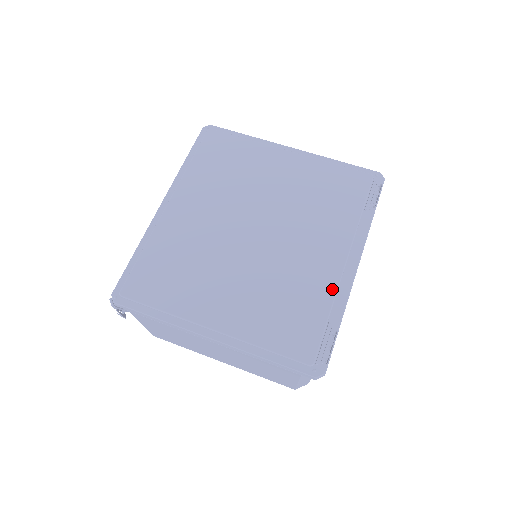
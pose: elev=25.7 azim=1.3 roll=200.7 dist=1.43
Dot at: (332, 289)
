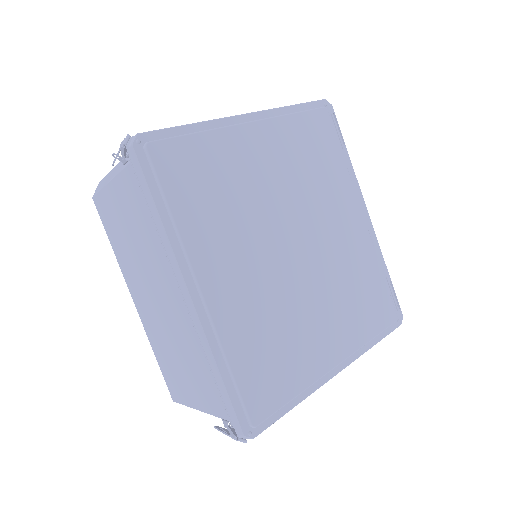
Dot at: (372, 249)
